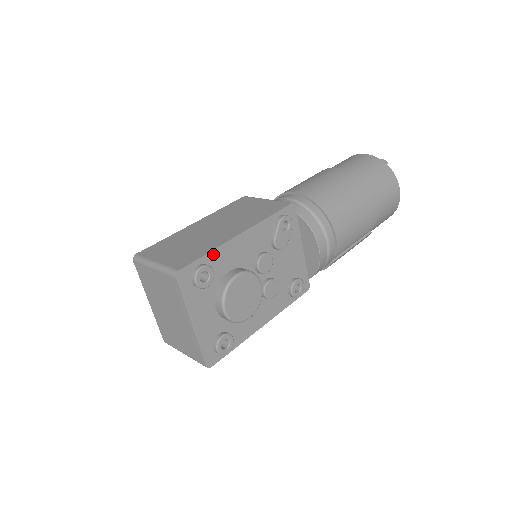
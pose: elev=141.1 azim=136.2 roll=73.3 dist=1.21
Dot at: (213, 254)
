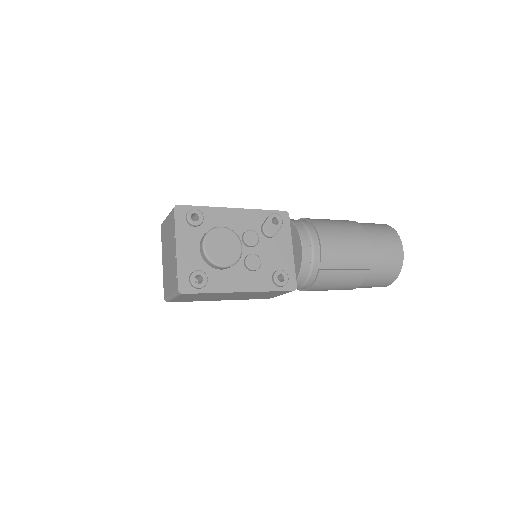
Dot at: (208, 209)
